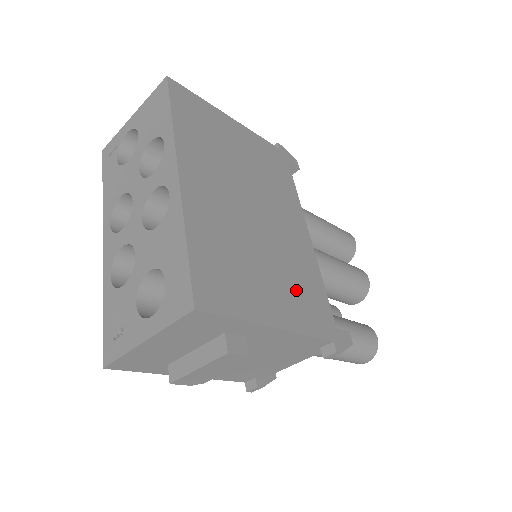
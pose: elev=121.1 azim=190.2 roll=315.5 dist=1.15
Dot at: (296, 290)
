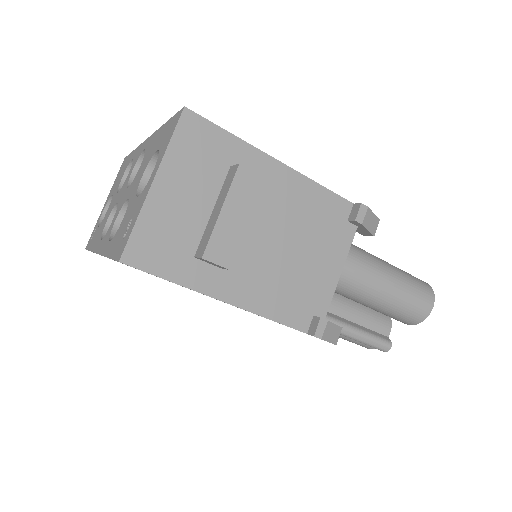
Dot at: occluded
